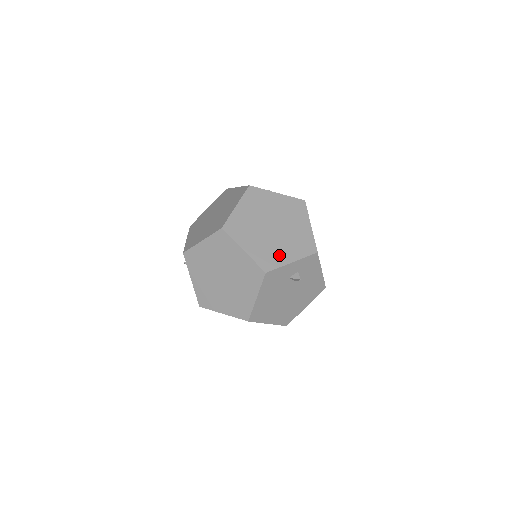
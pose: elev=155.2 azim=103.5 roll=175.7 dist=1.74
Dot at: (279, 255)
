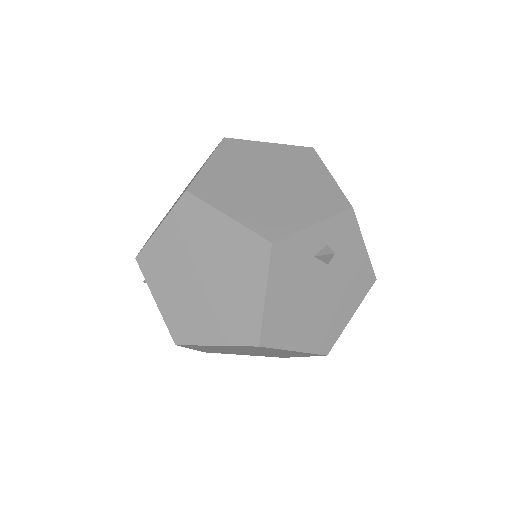
Dot at: (289, 216)
